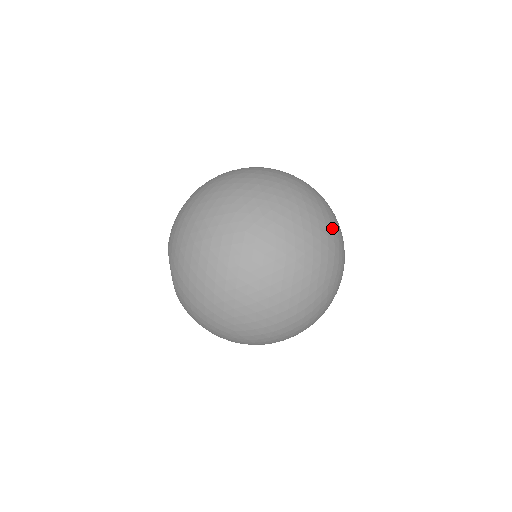
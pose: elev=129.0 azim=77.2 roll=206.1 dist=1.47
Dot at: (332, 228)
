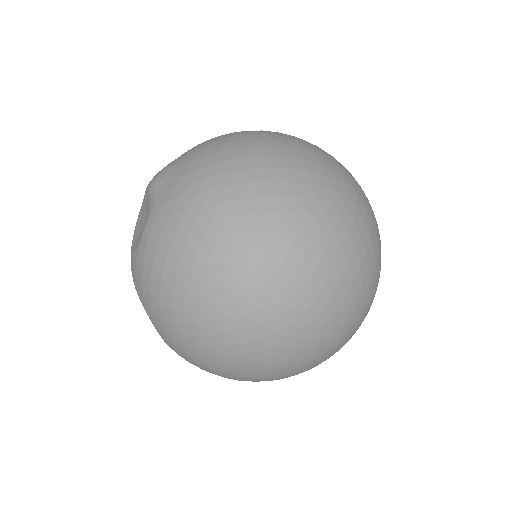
Dot at: (373, 229)
